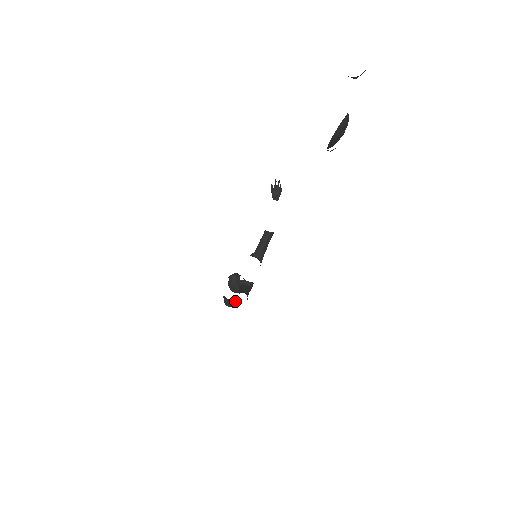
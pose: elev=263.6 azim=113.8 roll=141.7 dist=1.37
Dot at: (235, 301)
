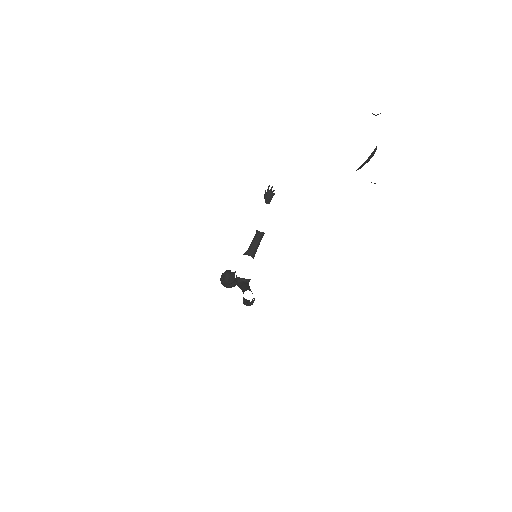
Dot at: occluded
